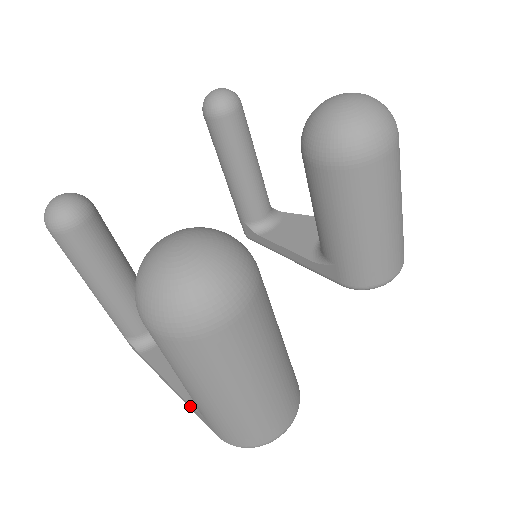
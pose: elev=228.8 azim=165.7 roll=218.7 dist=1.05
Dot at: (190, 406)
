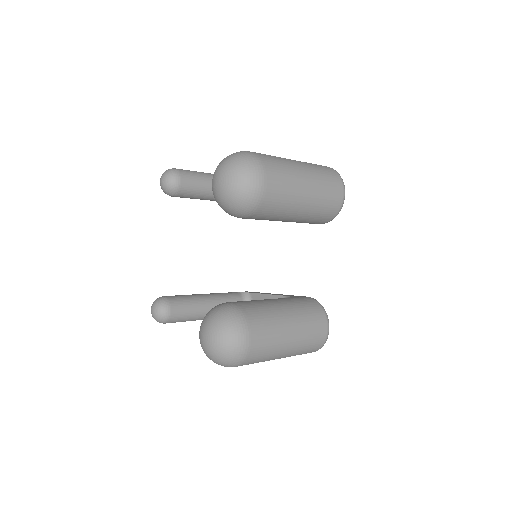
Dot at: occluded
